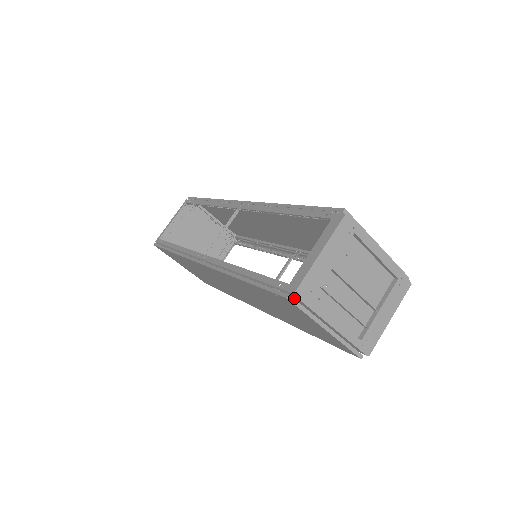
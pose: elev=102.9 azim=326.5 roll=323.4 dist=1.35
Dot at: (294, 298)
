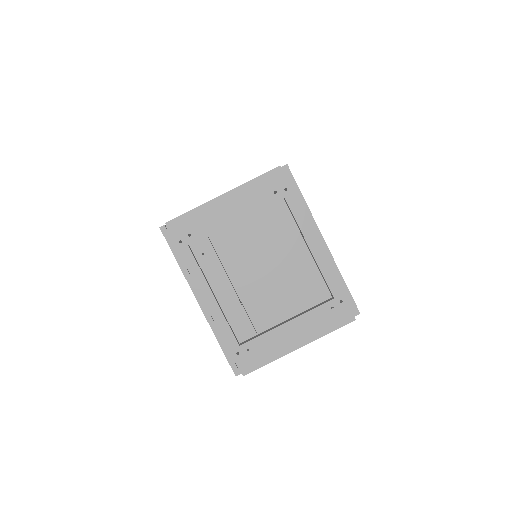
Dot at: occluded
